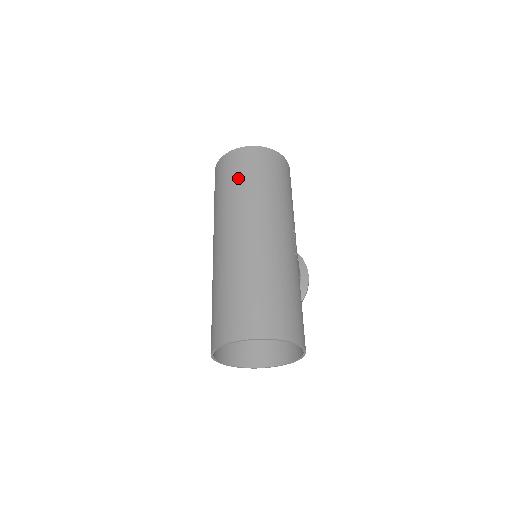
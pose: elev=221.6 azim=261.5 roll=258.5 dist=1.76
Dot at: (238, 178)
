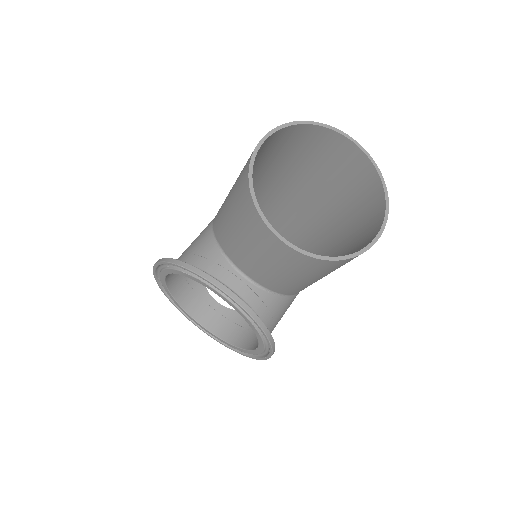
Dot at: occluded
